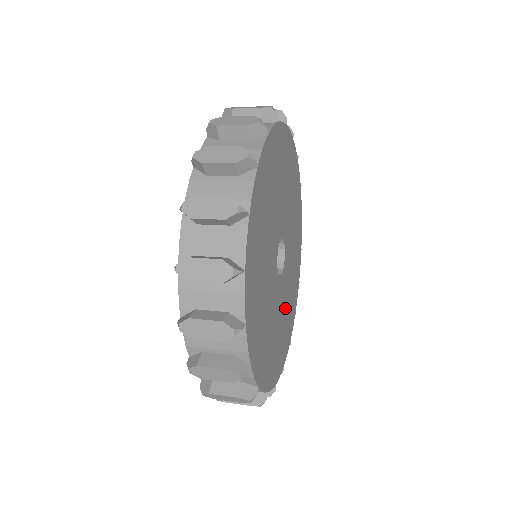
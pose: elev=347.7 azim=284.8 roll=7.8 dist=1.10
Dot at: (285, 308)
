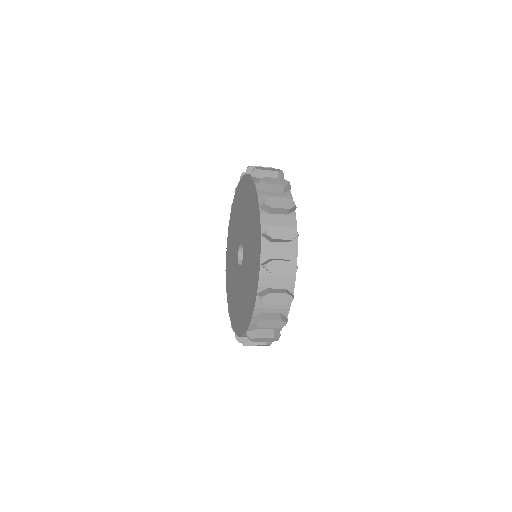
Dot at: occluded
